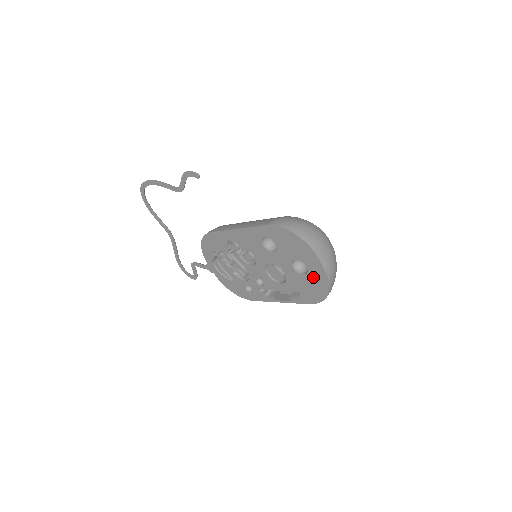
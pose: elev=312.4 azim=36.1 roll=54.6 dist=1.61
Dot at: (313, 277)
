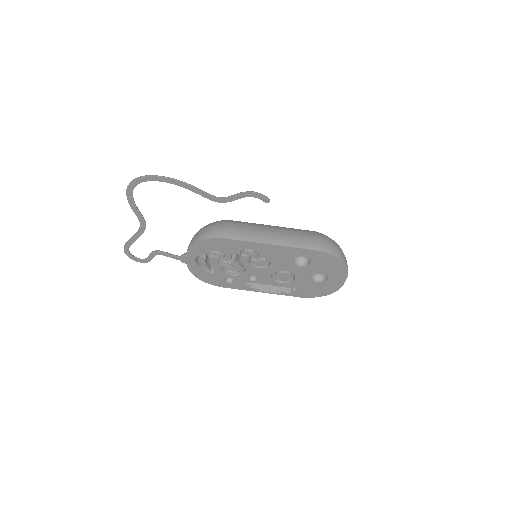
Dot at: (326, 285)
